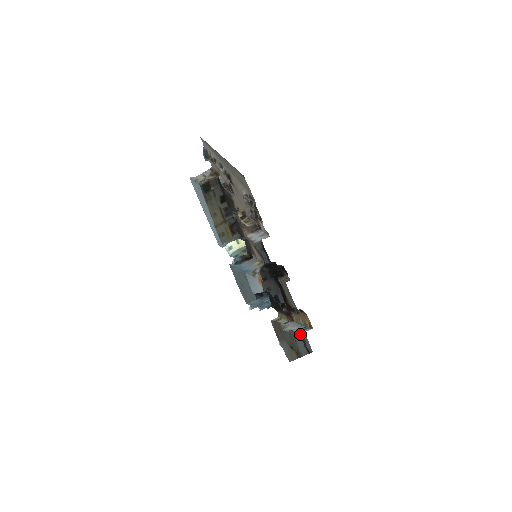
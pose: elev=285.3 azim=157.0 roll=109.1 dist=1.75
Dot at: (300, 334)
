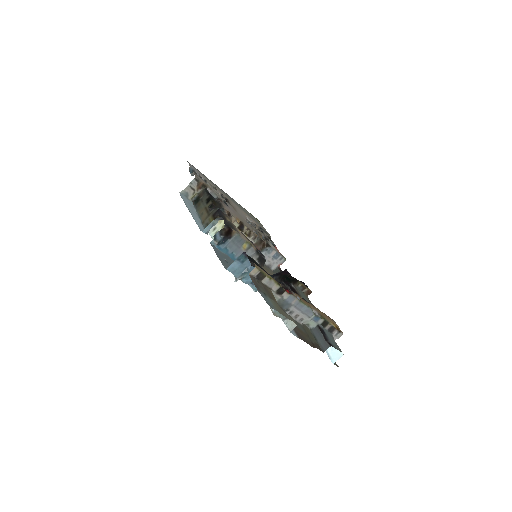
Dot at: (319, 329)
